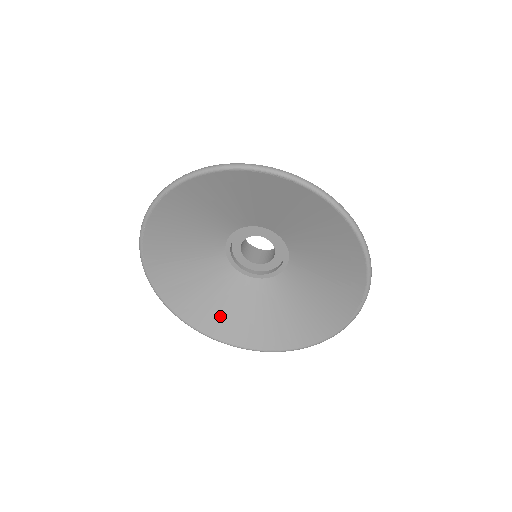
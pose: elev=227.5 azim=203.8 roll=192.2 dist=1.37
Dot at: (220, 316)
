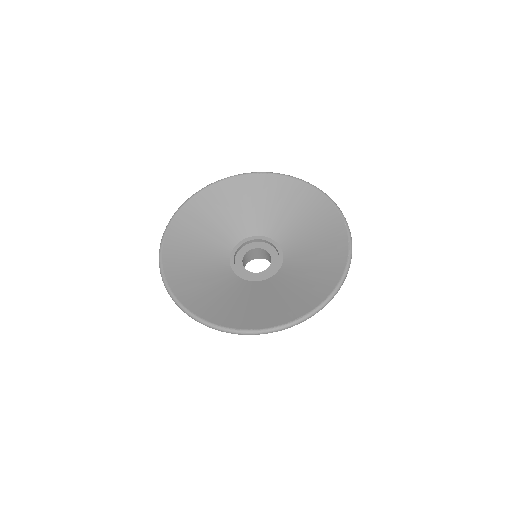
Dot at: (185, 257)
